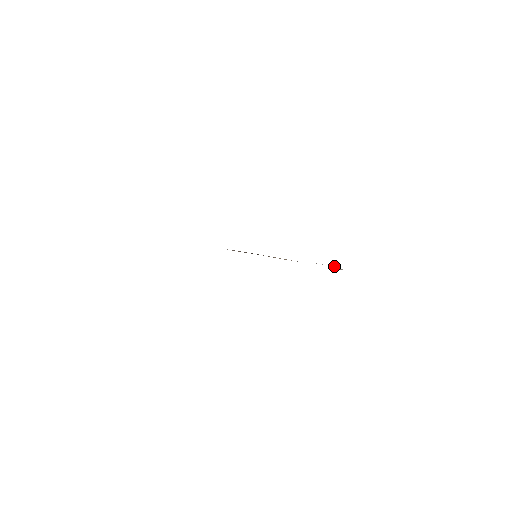
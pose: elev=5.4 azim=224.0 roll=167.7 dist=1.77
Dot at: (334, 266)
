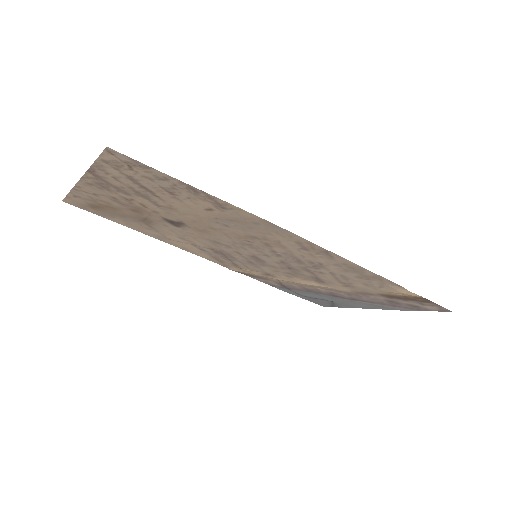
Dot at: (398, 308)
